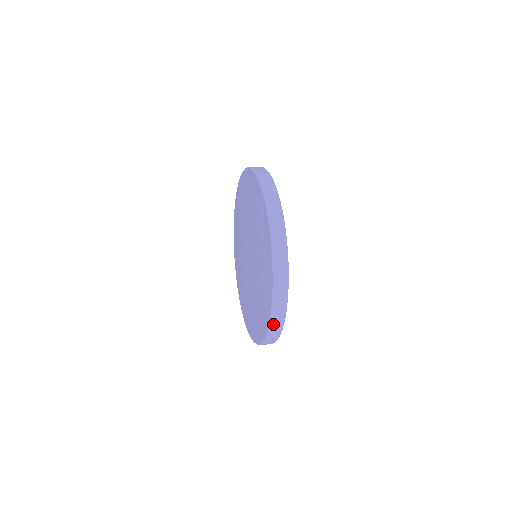
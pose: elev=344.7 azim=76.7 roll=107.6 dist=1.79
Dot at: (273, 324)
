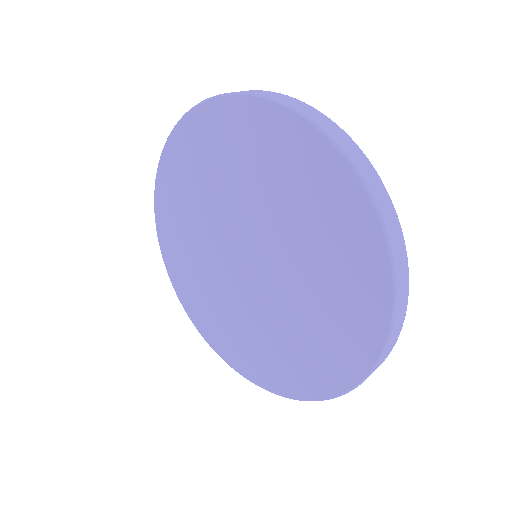
Dot at: (386, 350)
